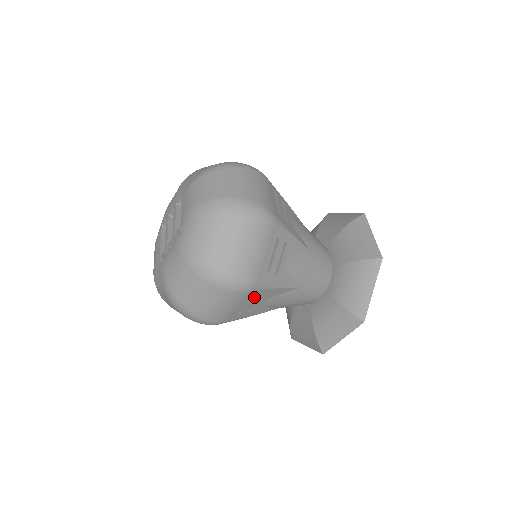
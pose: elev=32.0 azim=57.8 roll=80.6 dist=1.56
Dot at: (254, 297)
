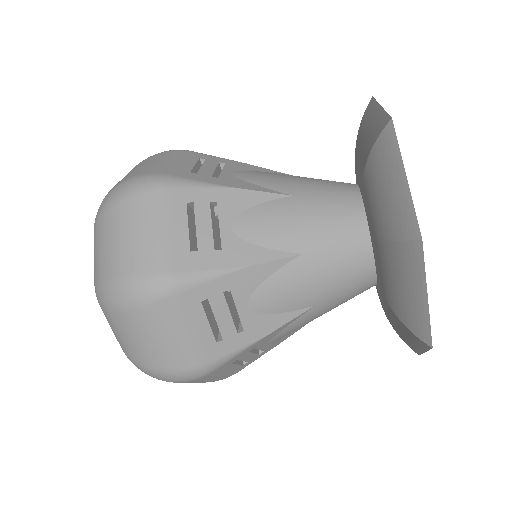
Dot at: (209, 302)
